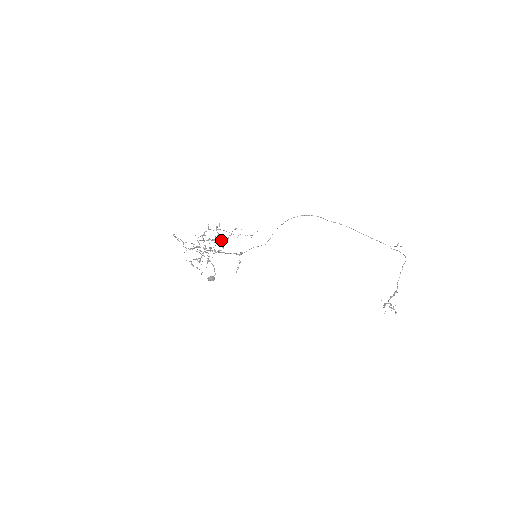
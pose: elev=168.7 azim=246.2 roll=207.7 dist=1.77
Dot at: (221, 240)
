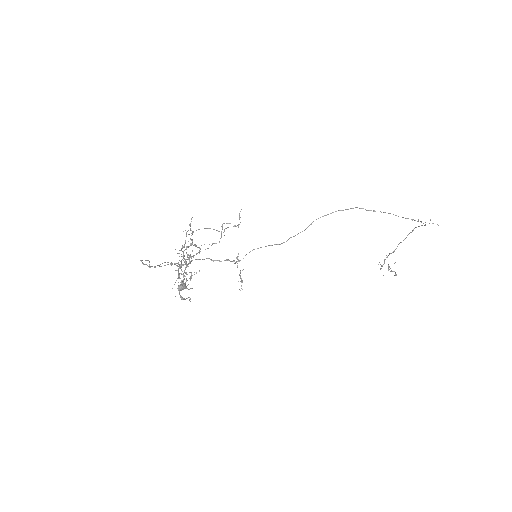
Dot at: occluded
